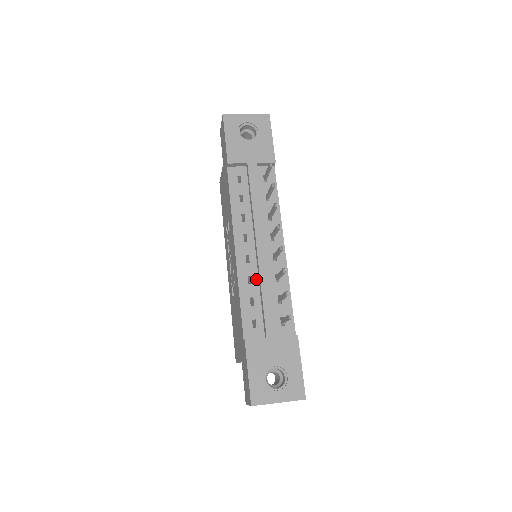
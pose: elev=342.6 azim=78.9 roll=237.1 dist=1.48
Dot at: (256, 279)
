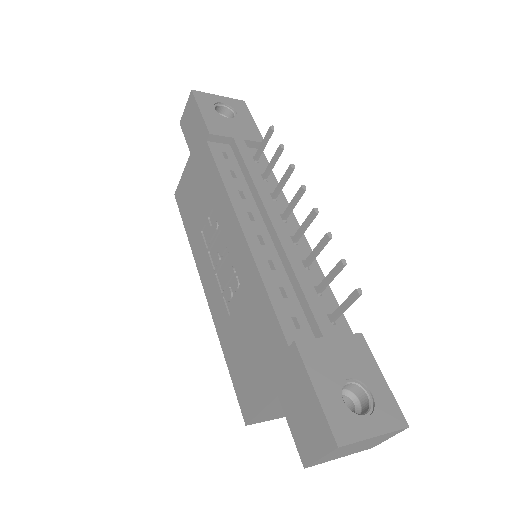
Dot at: (280, 265)
